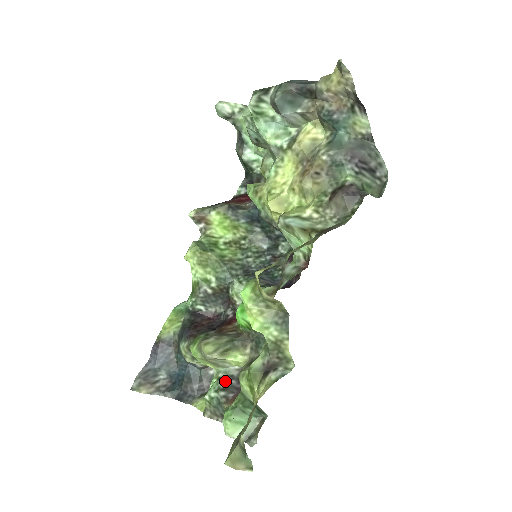
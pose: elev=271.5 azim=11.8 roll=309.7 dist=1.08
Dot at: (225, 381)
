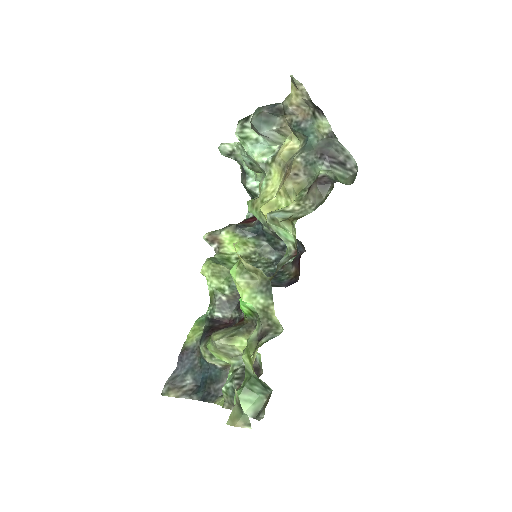
Dot at: (239, 372)
